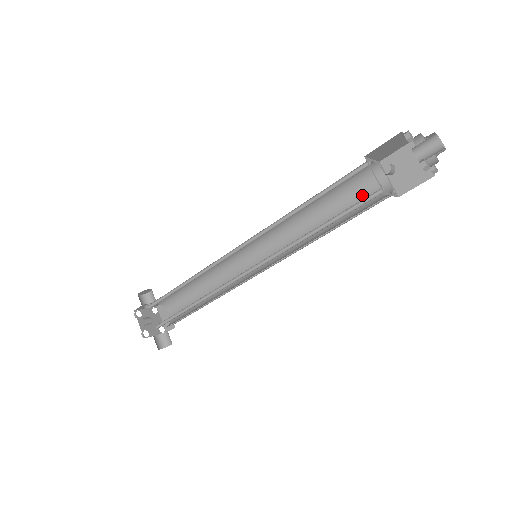
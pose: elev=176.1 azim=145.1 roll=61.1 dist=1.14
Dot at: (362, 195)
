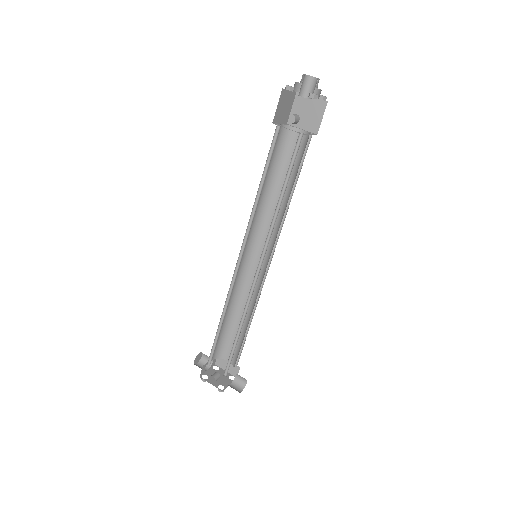
Dot at: occluded
